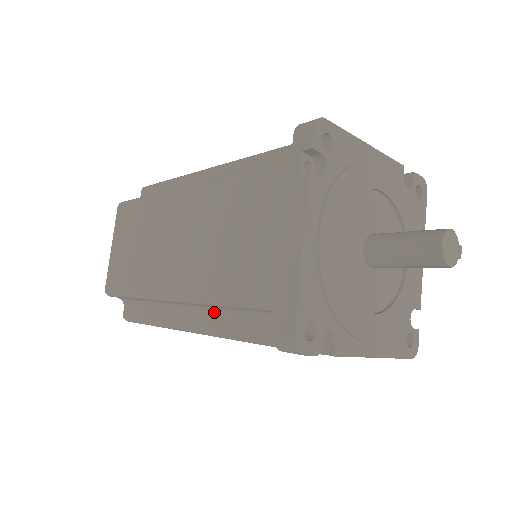
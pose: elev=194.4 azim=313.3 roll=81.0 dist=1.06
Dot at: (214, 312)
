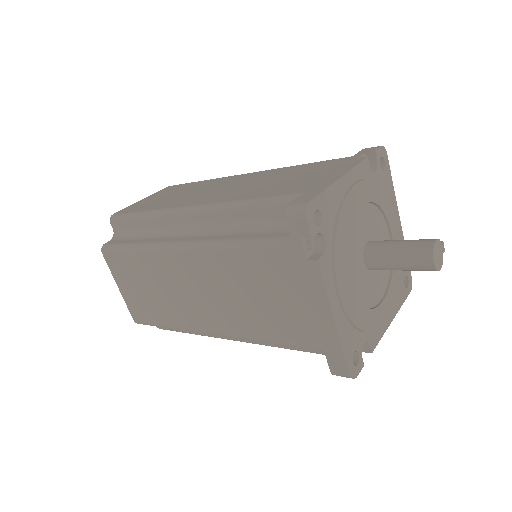
Dot at: occluded
